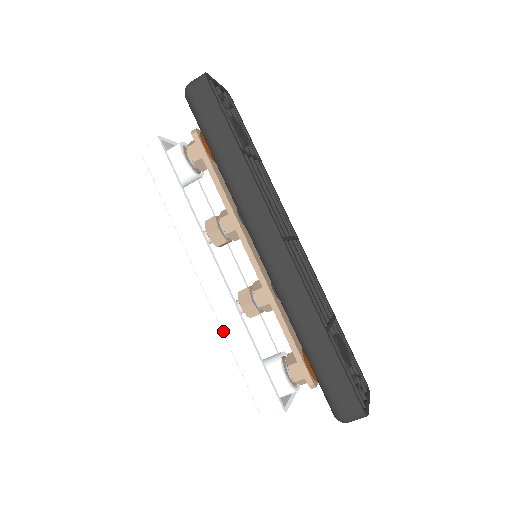
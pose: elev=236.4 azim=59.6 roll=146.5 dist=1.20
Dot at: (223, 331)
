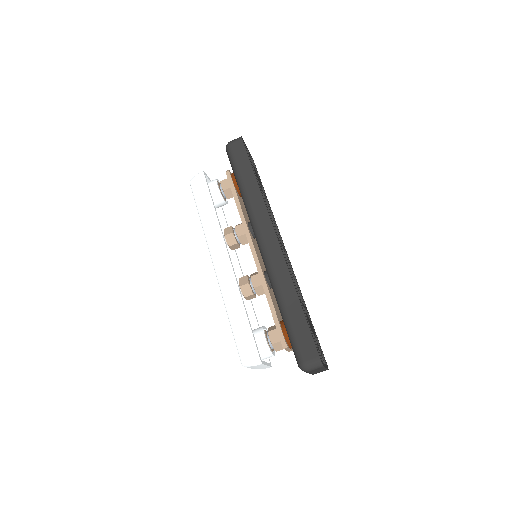
Dot at: (224, 300)
